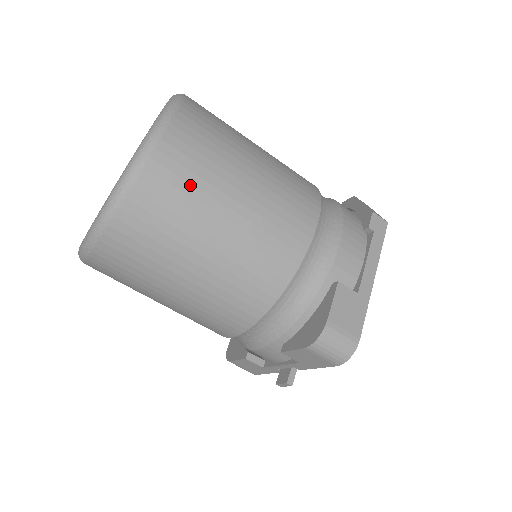
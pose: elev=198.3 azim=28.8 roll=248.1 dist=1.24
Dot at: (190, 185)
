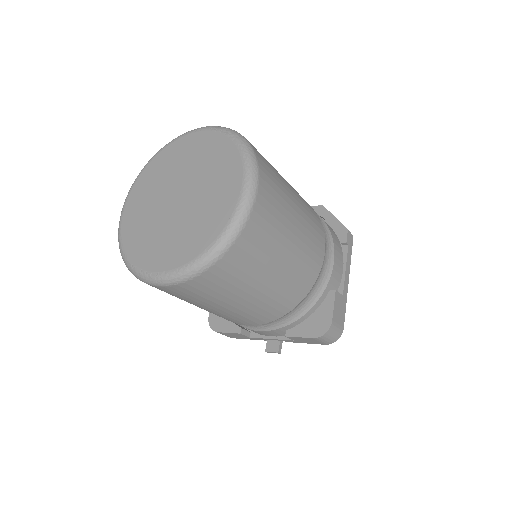
Dot at: (269, 235)
